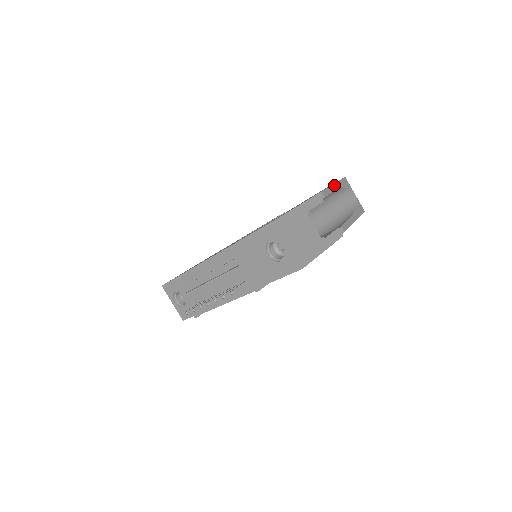
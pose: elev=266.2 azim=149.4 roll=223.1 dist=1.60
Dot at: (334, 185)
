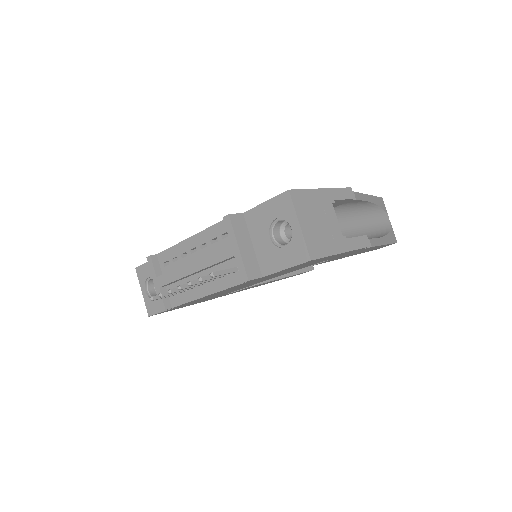
Dot at: (369, 196)
